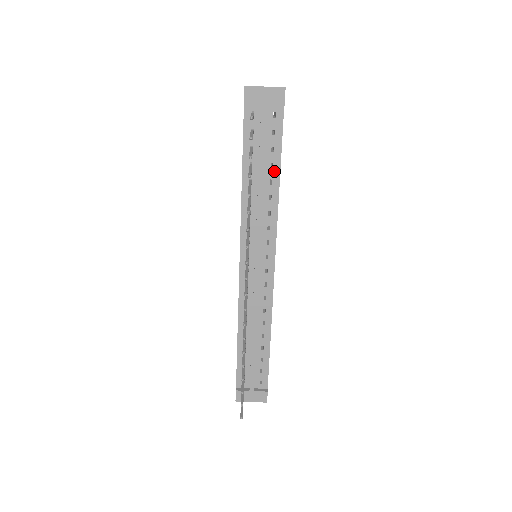
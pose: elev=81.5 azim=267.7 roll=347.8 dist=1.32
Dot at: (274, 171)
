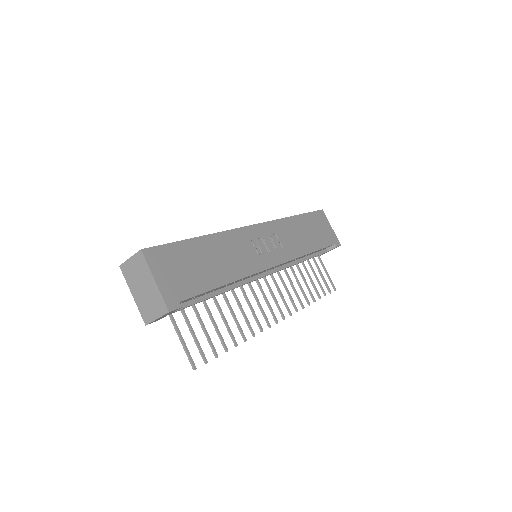
Dot at: (219, 288)
